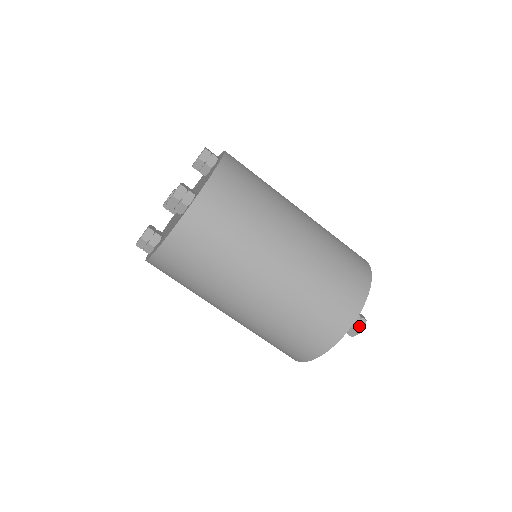
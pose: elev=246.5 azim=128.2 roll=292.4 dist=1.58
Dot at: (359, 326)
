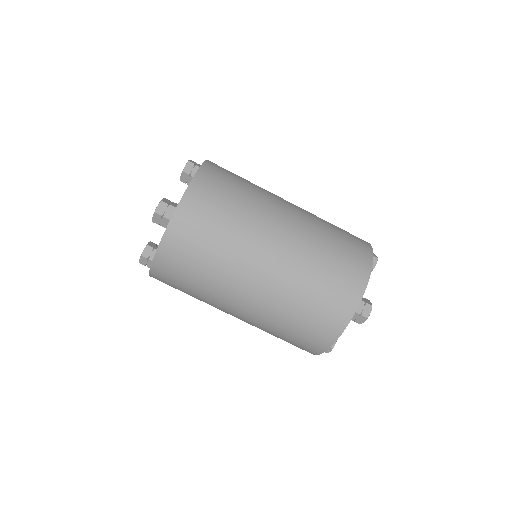
Dot at: (364, 312)
